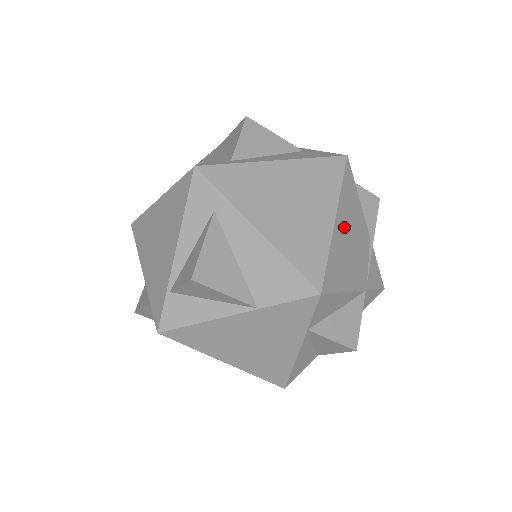
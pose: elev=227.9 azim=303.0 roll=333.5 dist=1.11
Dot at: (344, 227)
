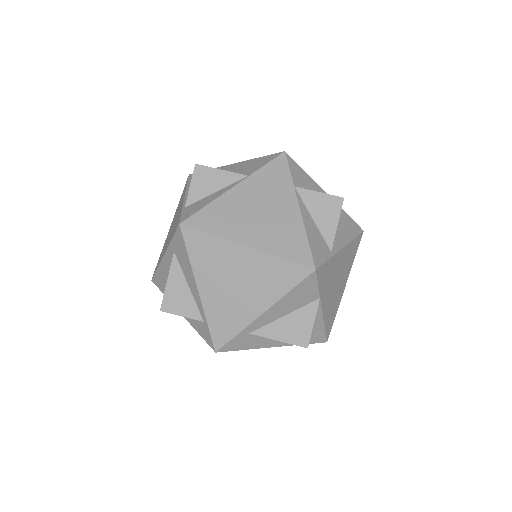
Dot at: occluded
